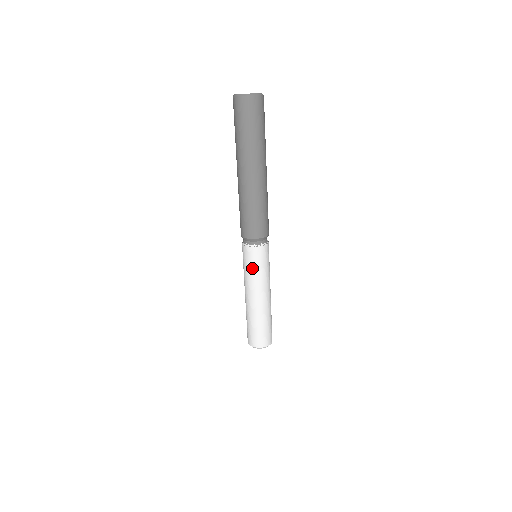
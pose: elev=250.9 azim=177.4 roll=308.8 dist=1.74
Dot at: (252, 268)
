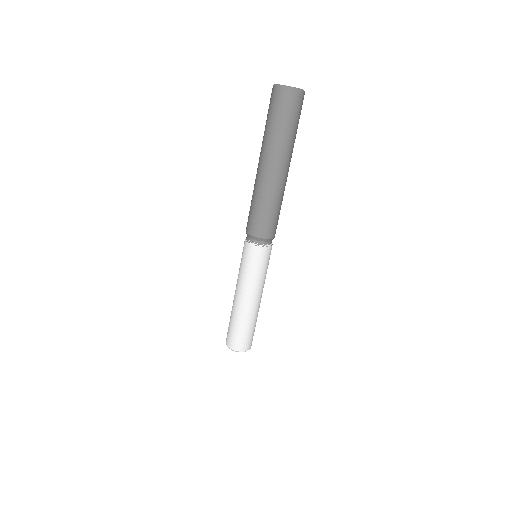
Dot at: (245, 265)
